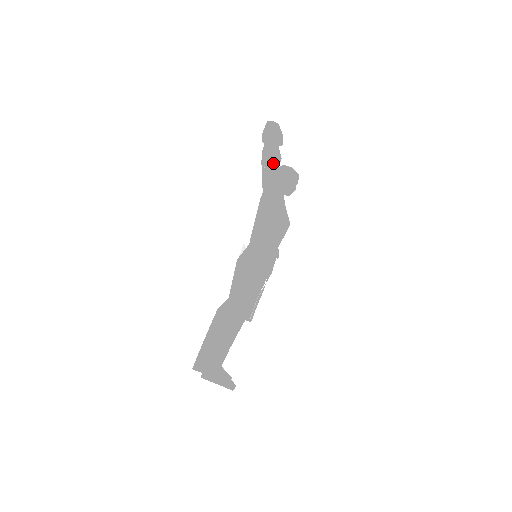
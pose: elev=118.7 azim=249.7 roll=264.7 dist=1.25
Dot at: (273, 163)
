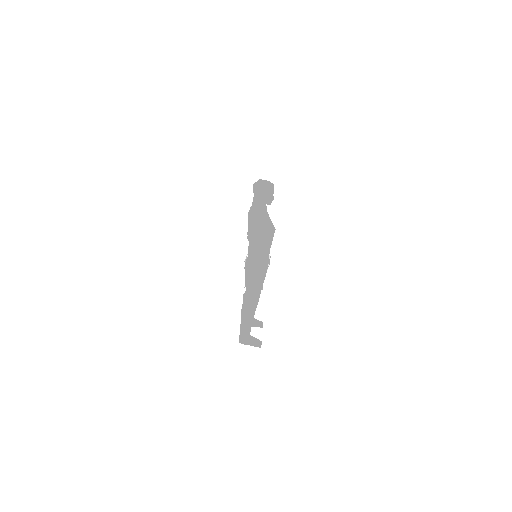
Dot at: occluded
